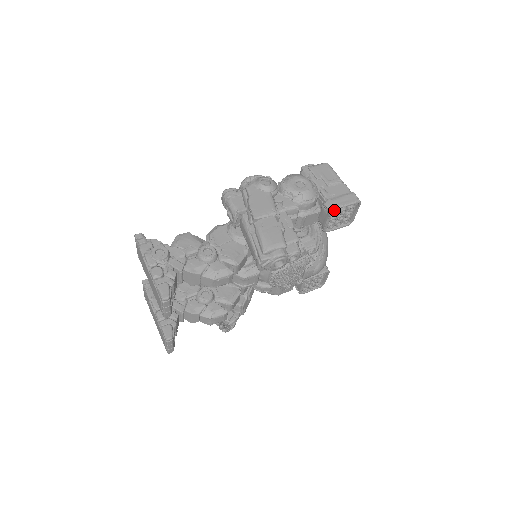
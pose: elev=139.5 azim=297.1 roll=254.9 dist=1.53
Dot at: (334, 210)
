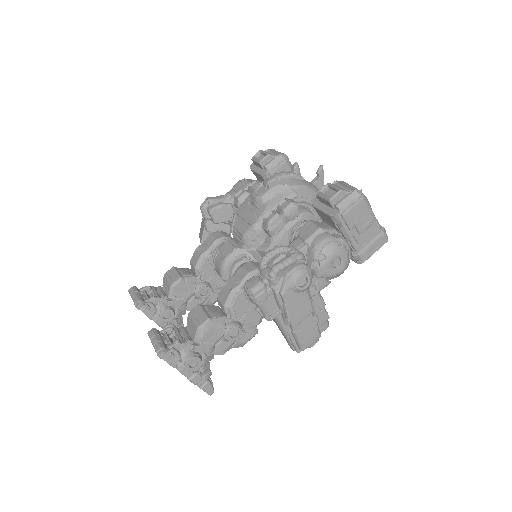
Dot at: occluded
